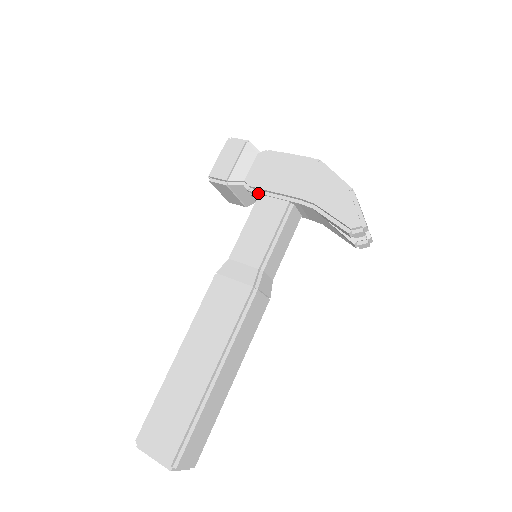
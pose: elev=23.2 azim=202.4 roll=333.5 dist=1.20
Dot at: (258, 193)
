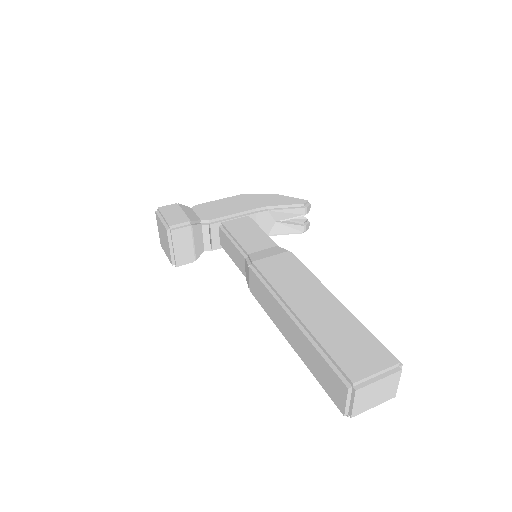
Dot at: (219, 222)
